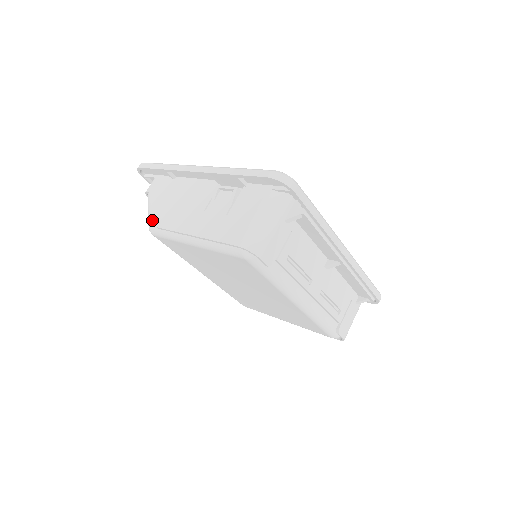
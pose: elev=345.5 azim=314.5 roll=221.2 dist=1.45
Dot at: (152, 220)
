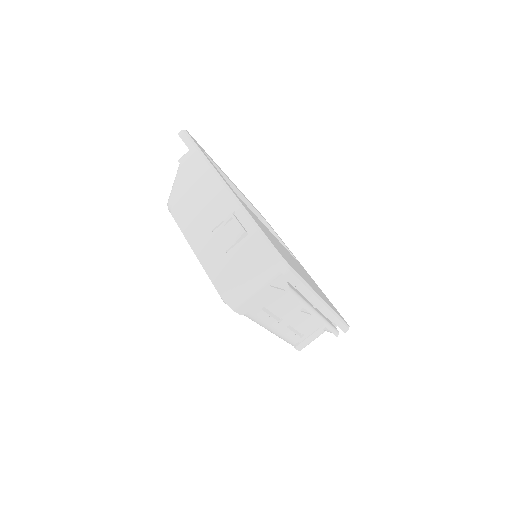
Dot at: (171, 200)
